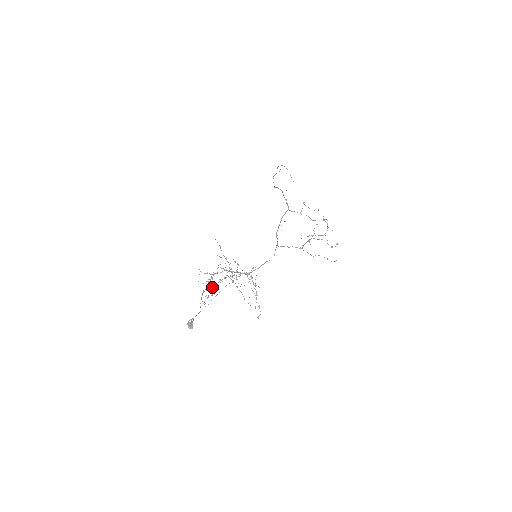
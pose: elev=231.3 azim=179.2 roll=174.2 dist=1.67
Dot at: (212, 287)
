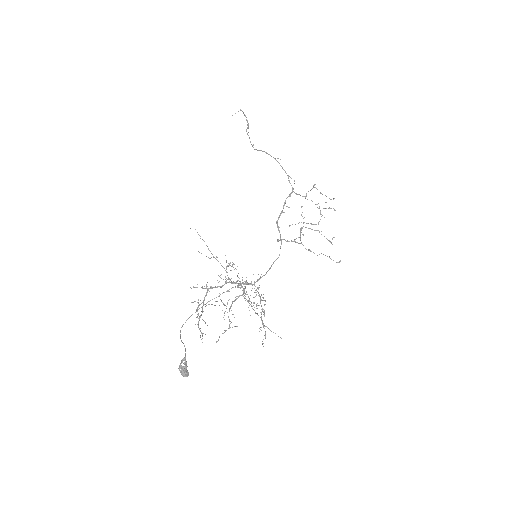
Dot at: occluded
